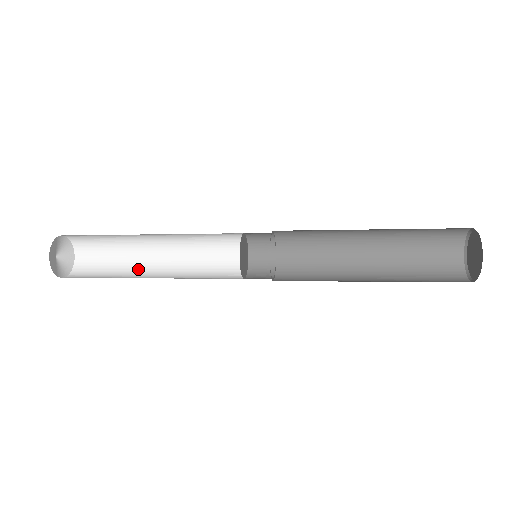
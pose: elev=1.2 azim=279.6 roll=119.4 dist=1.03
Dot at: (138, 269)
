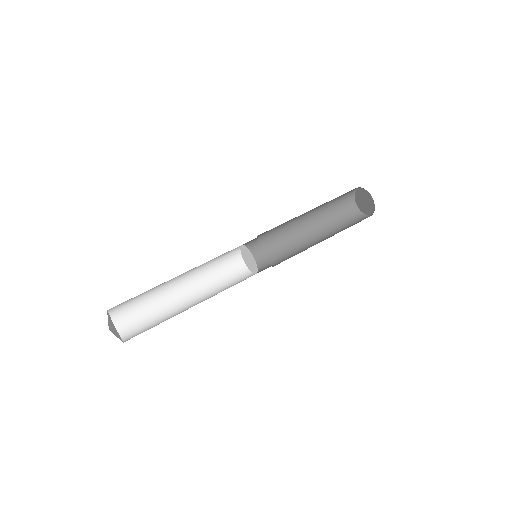
Dot at: (167, 295)
